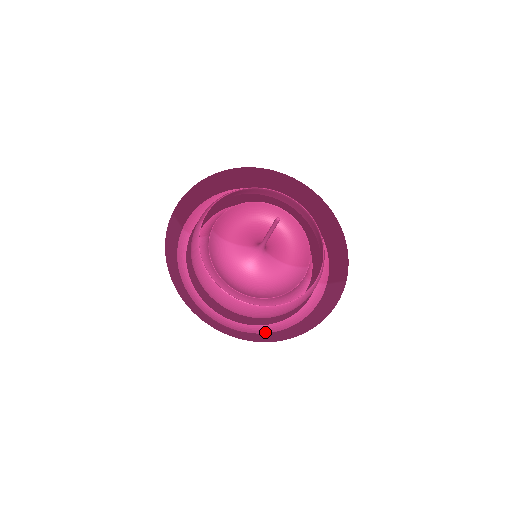
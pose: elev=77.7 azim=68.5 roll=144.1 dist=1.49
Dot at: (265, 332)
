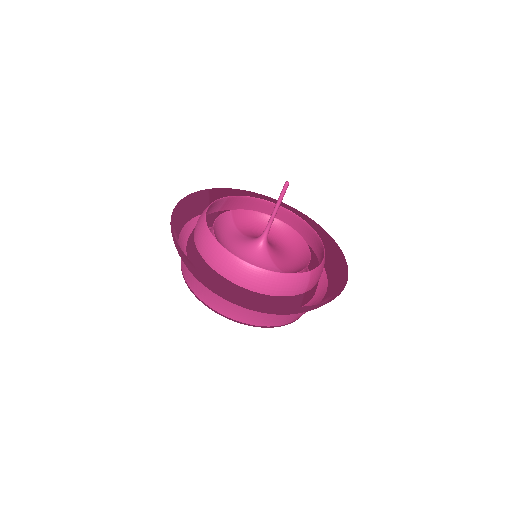
Dot at: (222, 298)
